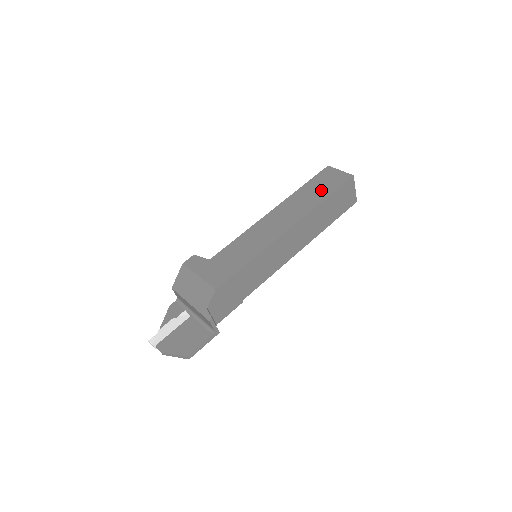
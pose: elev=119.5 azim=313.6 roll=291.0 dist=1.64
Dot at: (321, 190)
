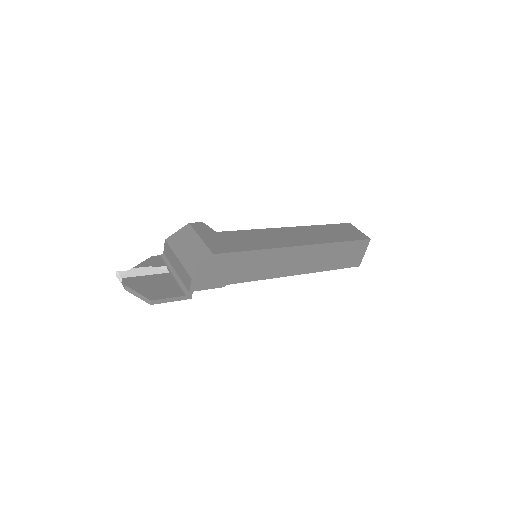
Dot at: (338, 235)
